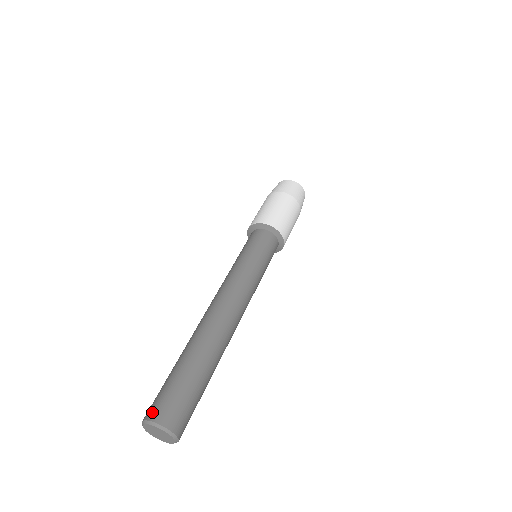
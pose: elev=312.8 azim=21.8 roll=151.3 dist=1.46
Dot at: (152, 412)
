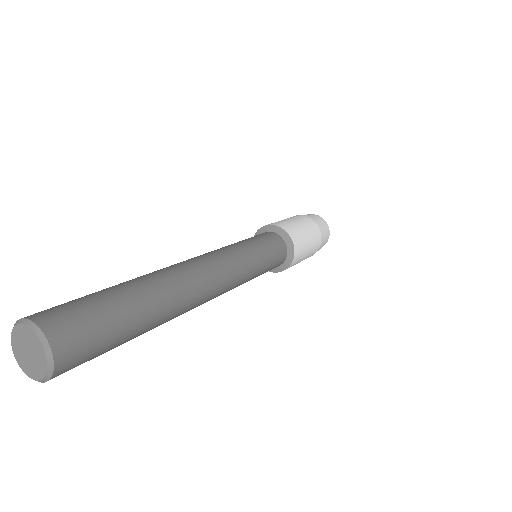
Dot at: occluded
